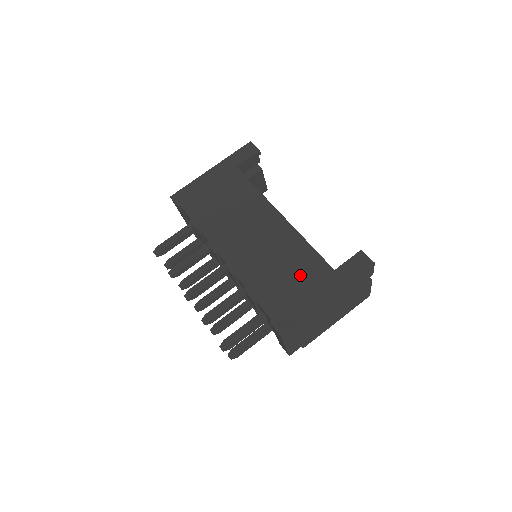
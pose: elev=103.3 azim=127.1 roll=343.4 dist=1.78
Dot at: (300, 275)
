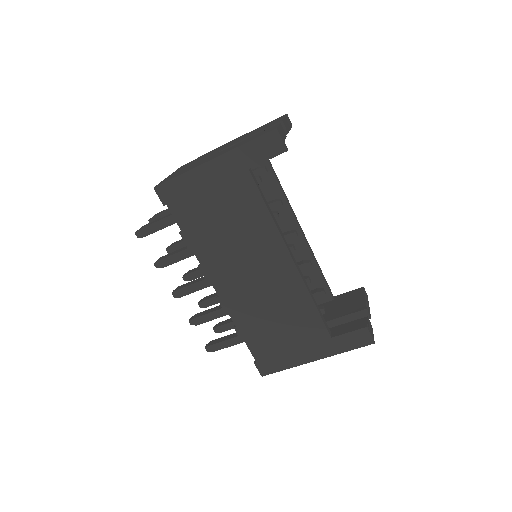
Dot at: (295, 332)
